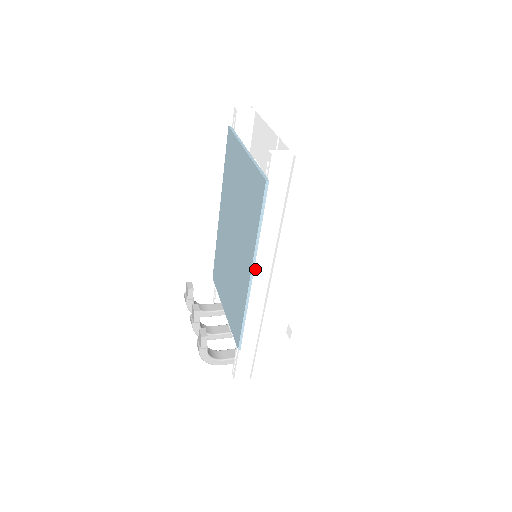
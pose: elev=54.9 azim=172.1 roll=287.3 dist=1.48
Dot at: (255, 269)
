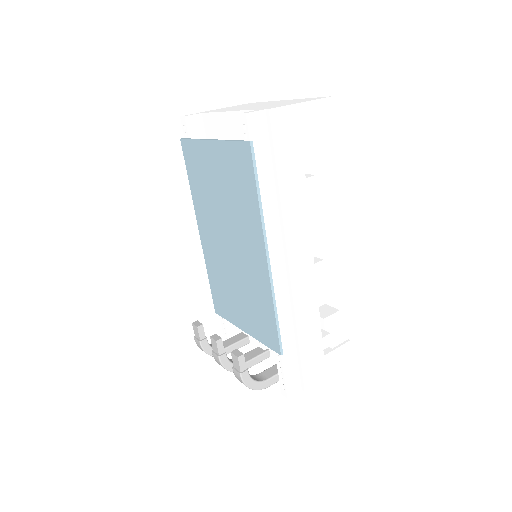
Dot at: (268, 250)
